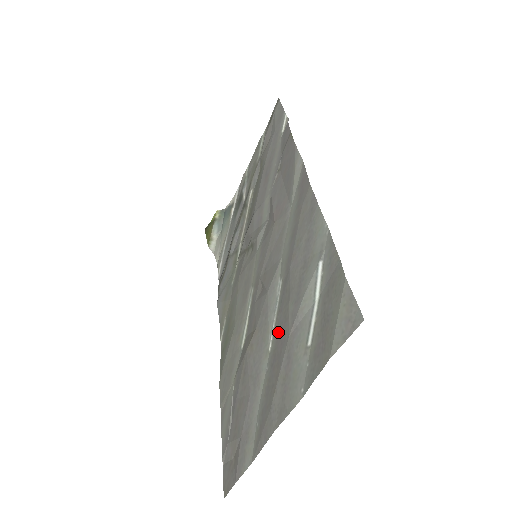
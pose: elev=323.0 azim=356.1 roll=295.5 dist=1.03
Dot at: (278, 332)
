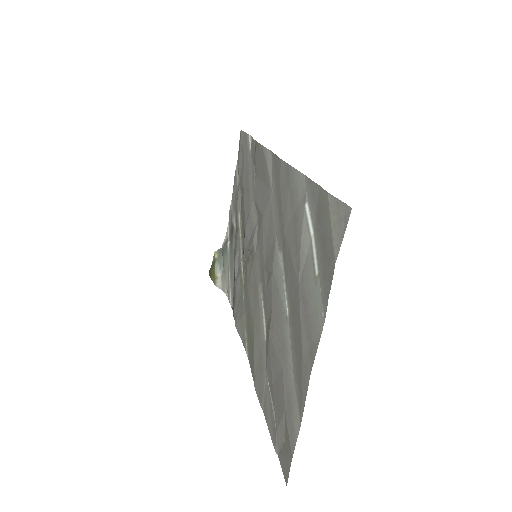
Dot at: (290, 292)
